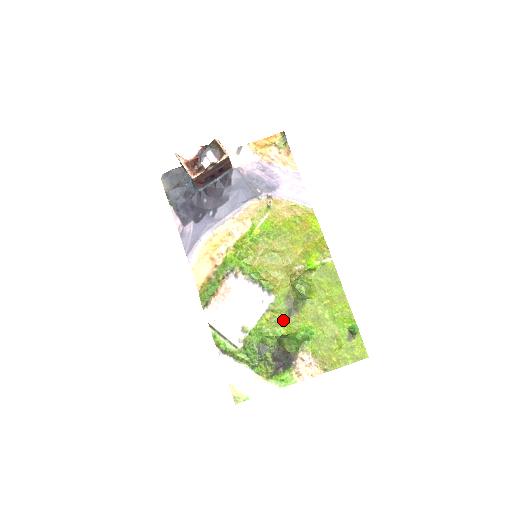
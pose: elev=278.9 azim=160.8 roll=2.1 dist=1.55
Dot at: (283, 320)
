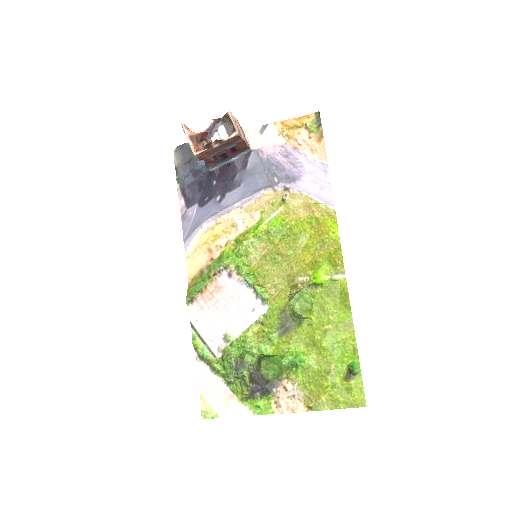
Dot at: (272, 337)
